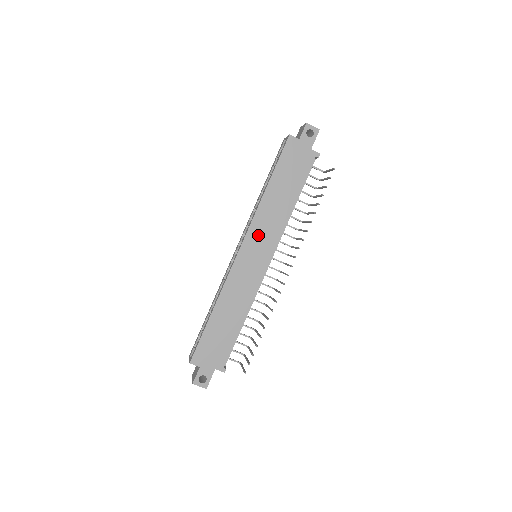
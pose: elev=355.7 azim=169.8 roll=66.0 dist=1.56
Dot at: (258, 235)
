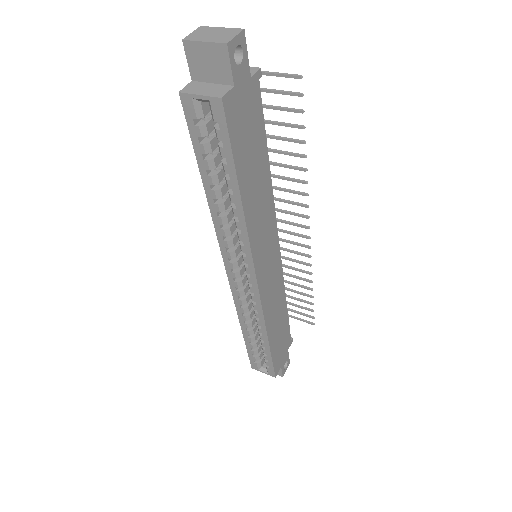
Dot at: (262, 248)
